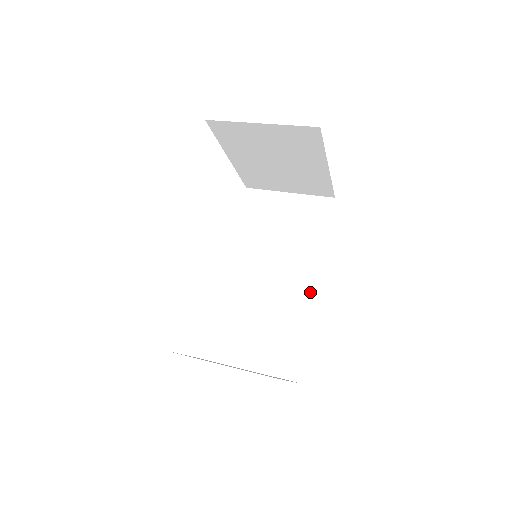
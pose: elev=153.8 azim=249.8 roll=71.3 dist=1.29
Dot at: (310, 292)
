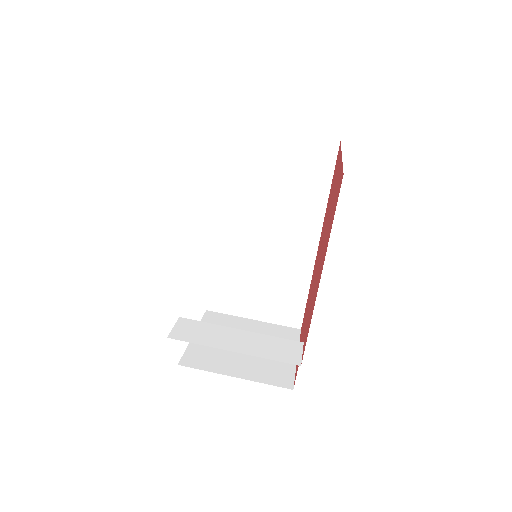
Dot at: (311, 251)
